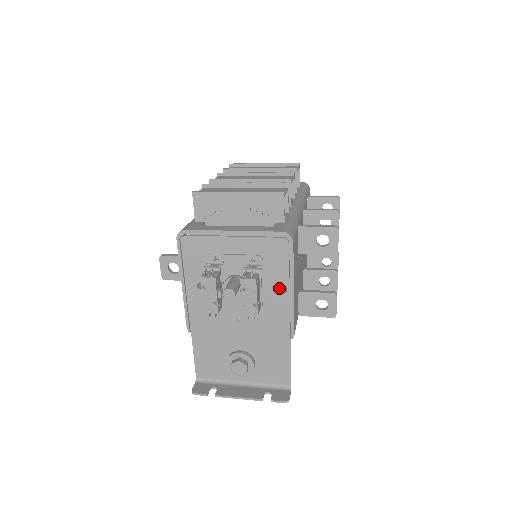
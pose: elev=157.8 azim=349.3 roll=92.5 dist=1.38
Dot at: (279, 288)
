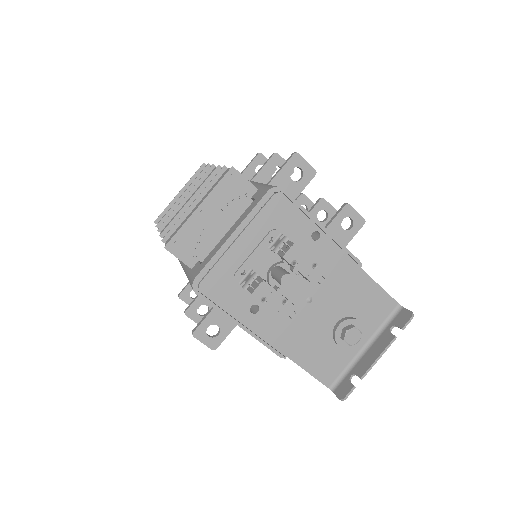
Dot at: occluded
